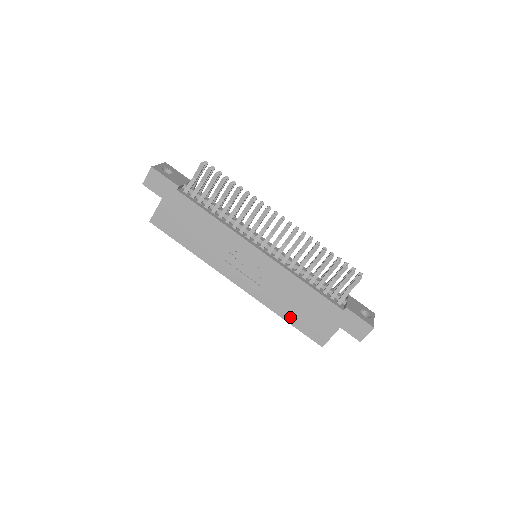
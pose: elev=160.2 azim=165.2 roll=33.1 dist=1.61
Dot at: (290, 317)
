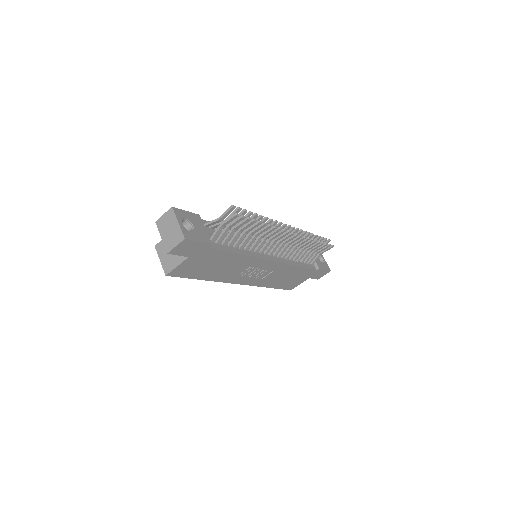
Dot at: (276, 285)
